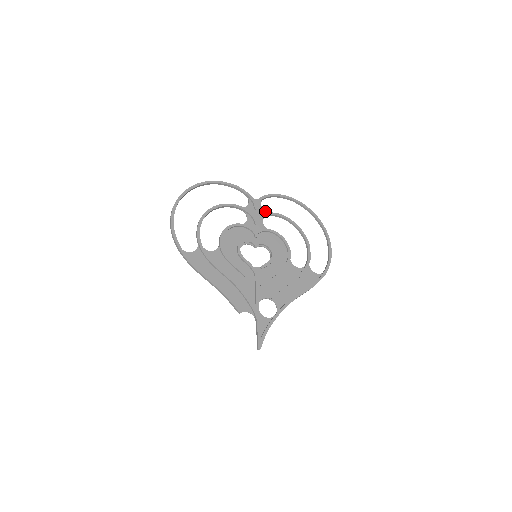
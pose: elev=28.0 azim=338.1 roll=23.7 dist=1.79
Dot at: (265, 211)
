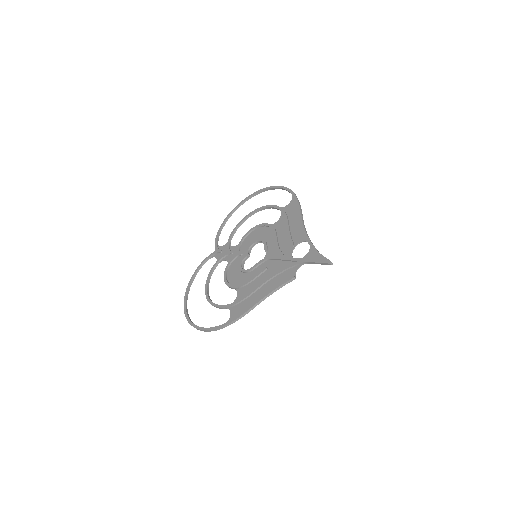
Dot at: (226, 243)
